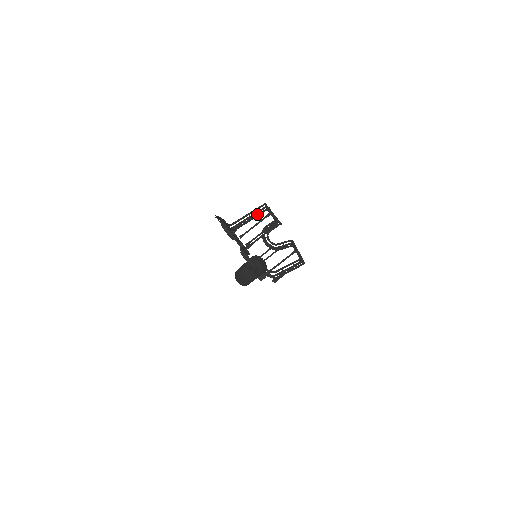
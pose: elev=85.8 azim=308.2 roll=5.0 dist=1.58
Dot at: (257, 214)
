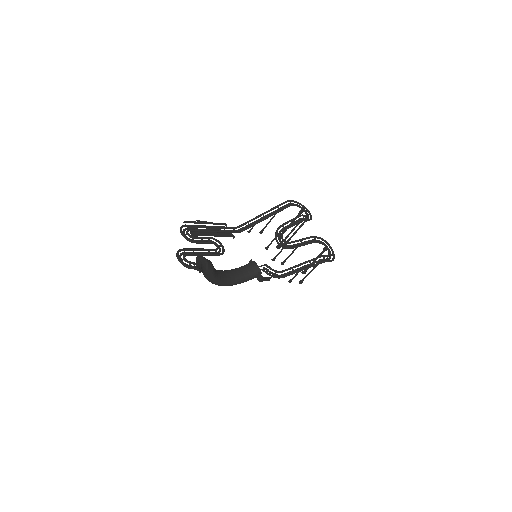
Dot at: (273, 213)
